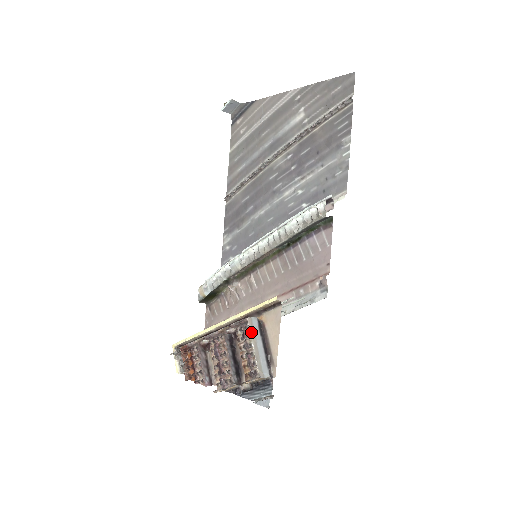
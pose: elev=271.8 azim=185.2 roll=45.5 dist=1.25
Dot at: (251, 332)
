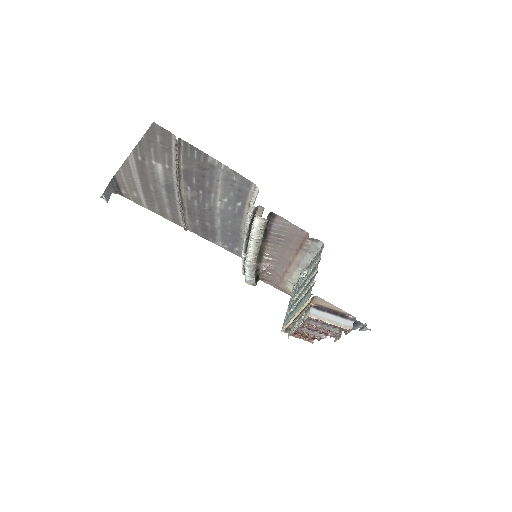
Dot at: (319, 319)
